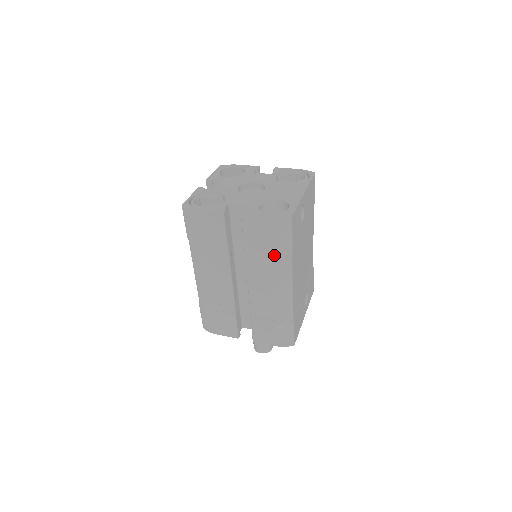
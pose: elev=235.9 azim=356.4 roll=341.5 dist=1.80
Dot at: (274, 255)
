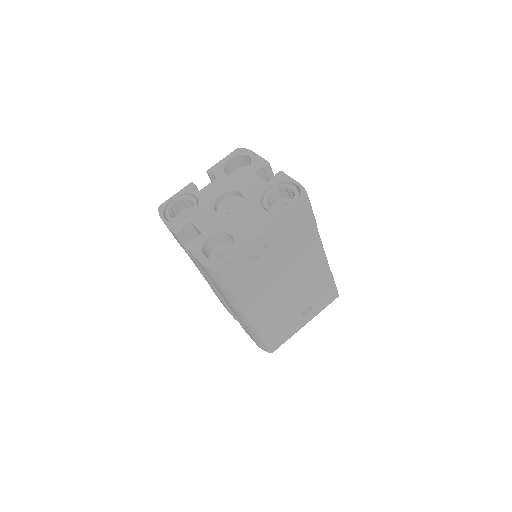
Dot at: occluded
